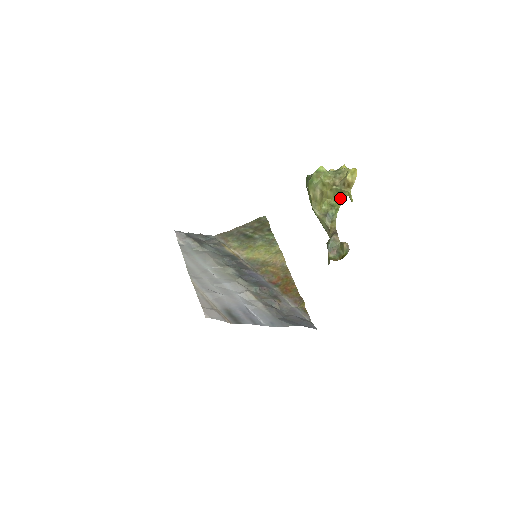
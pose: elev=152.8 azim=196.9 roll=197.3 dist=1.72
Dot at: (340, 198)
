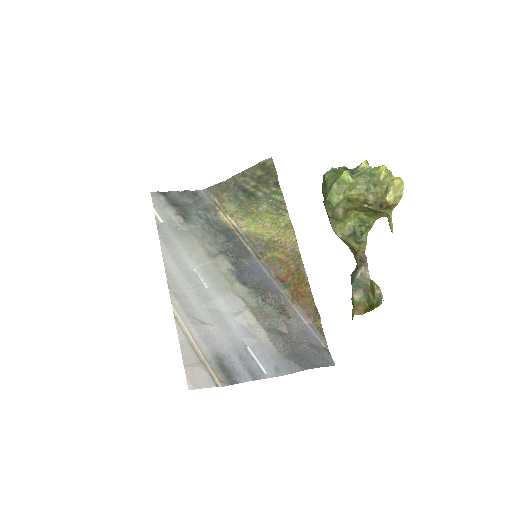
Dot at: (374, 215)
